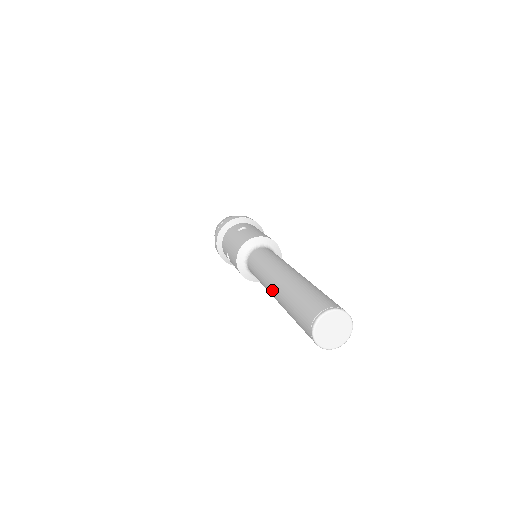
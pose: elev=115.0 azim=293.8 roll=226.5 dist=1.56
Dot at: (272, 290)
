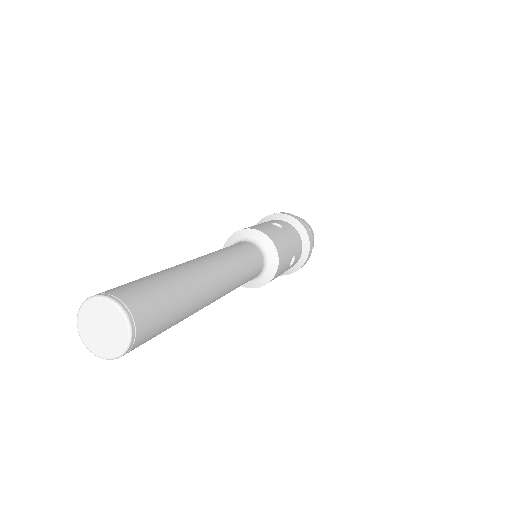
Dot at: occluded
